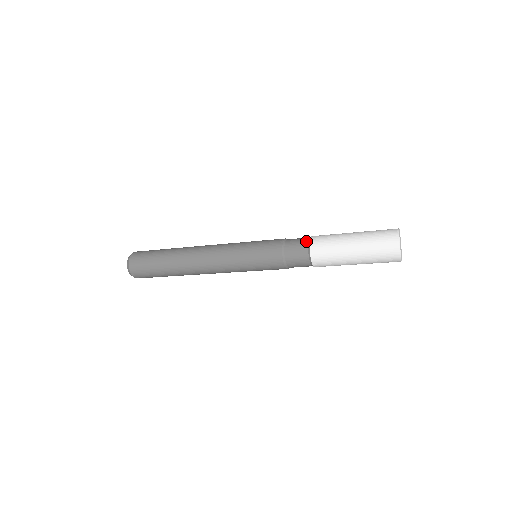
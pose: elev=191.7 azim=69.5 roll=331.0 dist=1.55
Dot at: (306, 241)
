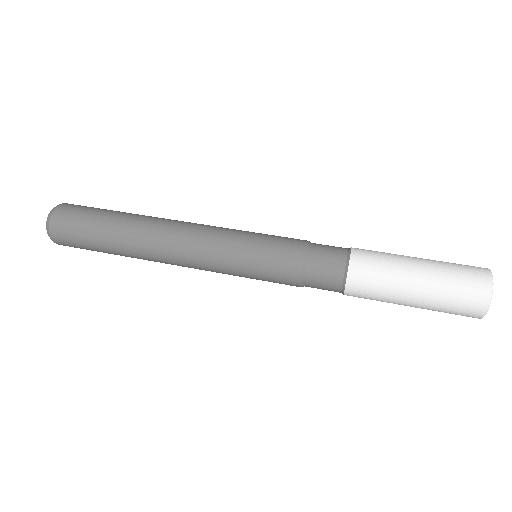
Dot at: (342, 264)
